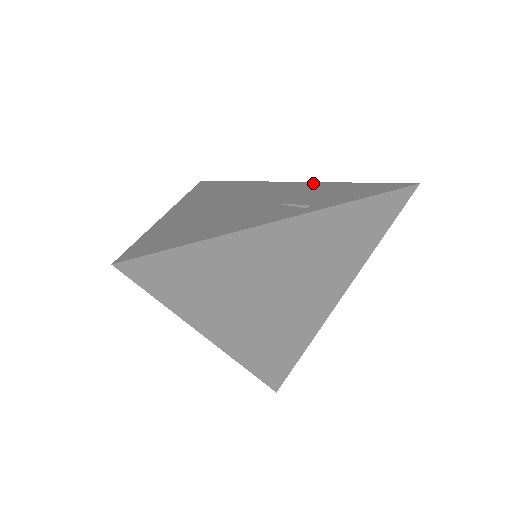
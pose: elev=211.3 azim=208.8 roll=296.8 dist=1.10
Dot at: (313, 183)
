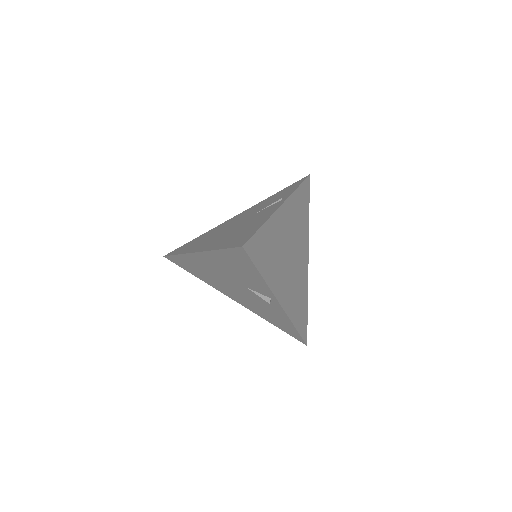
Dot at: (252, 207)
